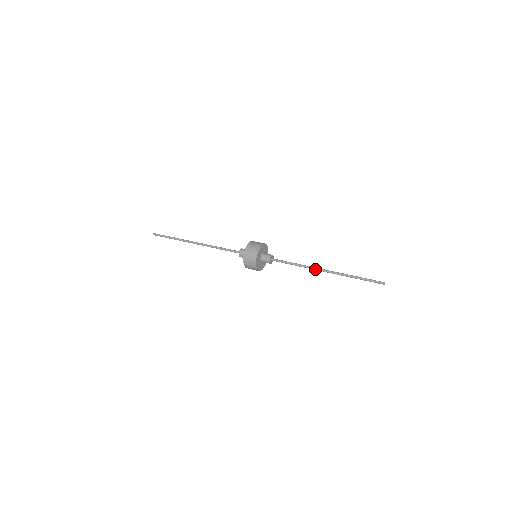
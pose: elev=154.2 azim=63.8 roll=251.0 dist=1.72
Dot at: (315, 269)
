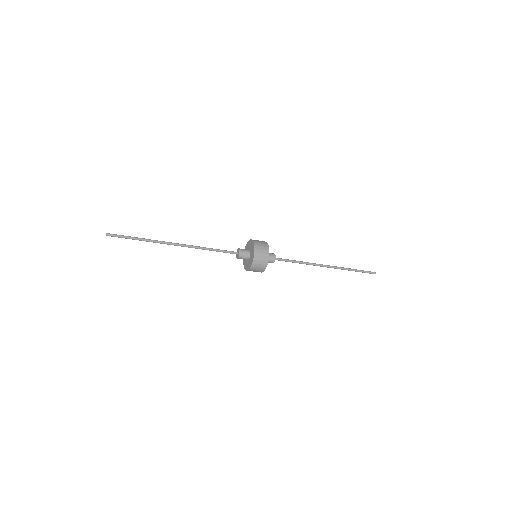
Dot at: (318, 265)
